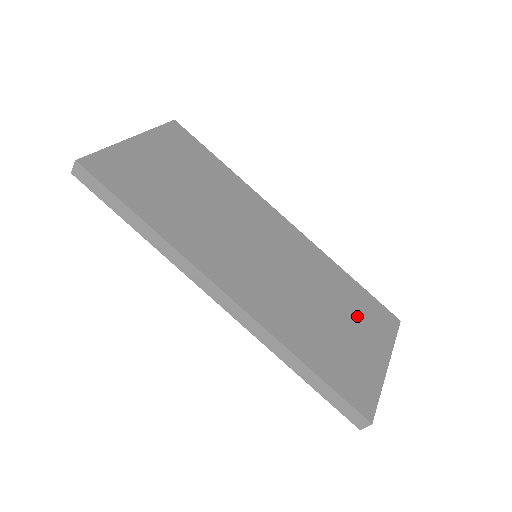
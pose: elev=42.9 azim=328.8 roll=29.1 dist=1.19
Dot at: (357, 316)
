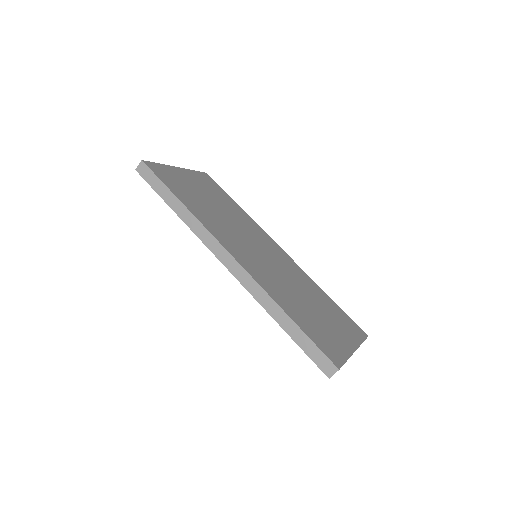
Dot at: (332, 315)
